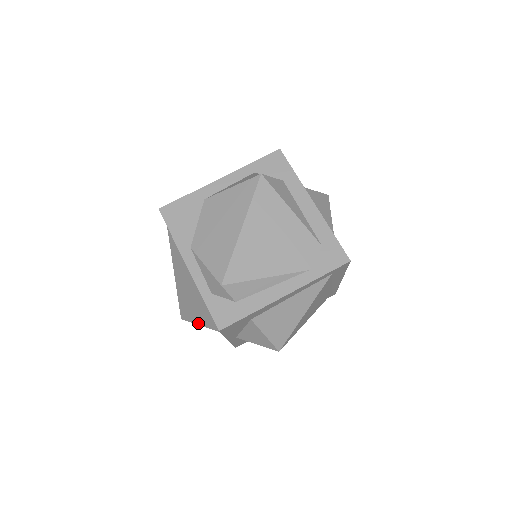
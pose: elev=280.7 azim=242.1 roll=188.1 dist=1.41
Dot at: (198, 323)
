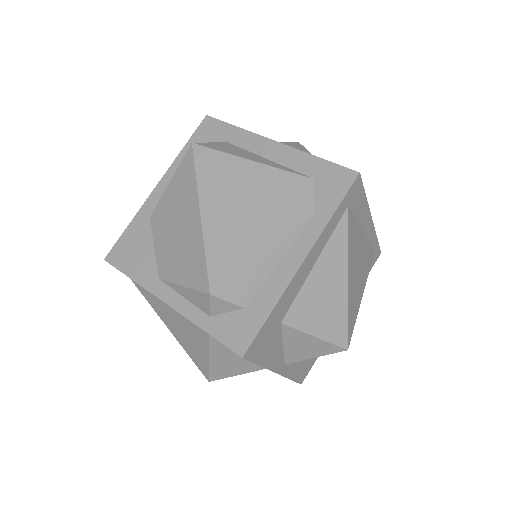
Dot at: (230, 374)
